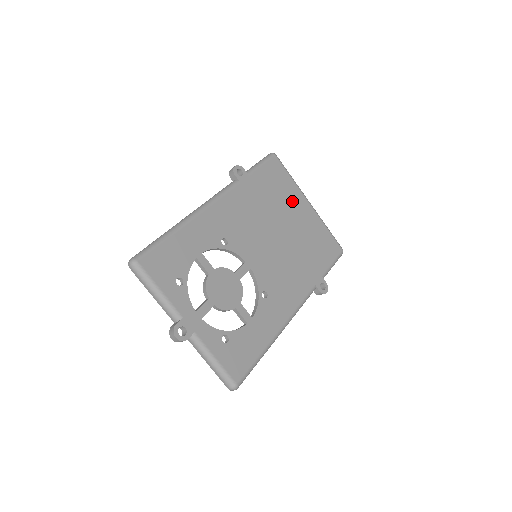
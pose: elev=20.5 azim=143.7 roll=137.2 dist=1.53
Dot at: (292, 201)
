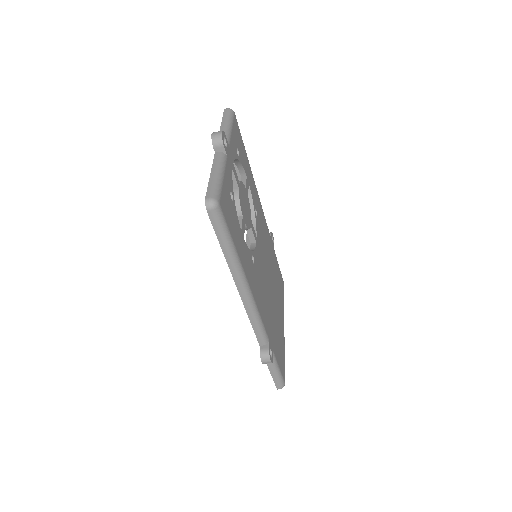
Dot at: (280, 303)
